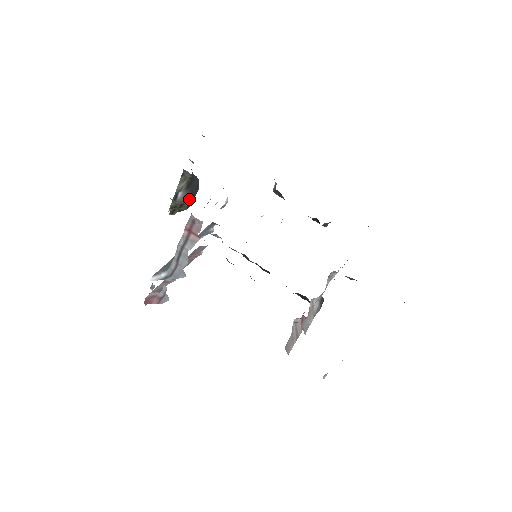
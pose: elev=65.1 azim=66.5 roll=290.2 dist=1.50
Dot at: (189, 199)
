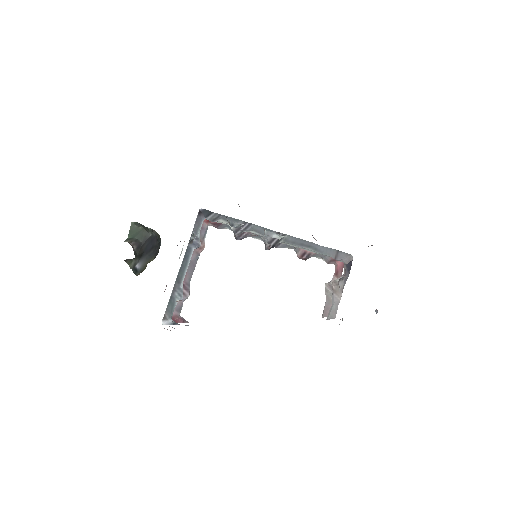
Dot at: (152, 255)
